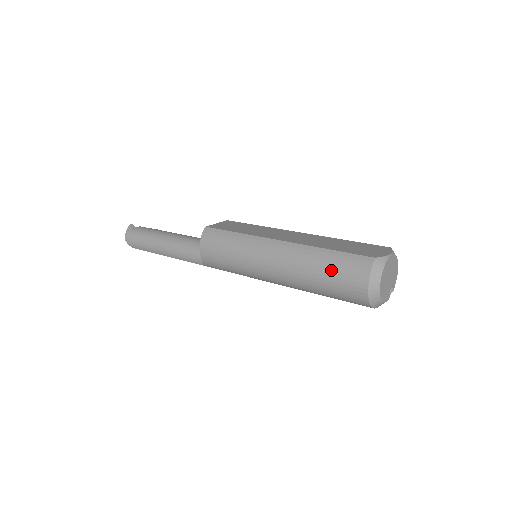
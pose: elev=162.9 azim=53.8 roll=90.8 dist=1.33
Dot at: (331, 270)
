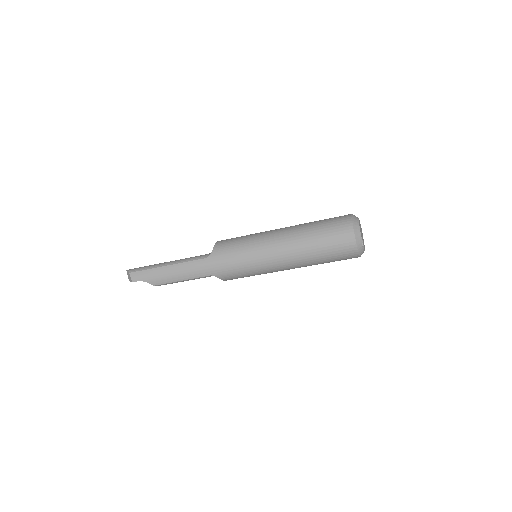
Dot at: occluded
